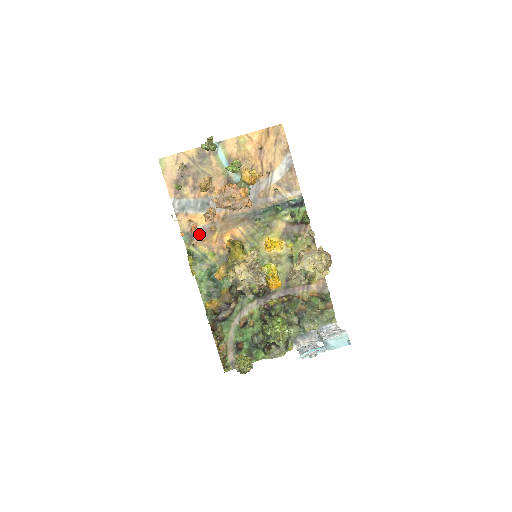
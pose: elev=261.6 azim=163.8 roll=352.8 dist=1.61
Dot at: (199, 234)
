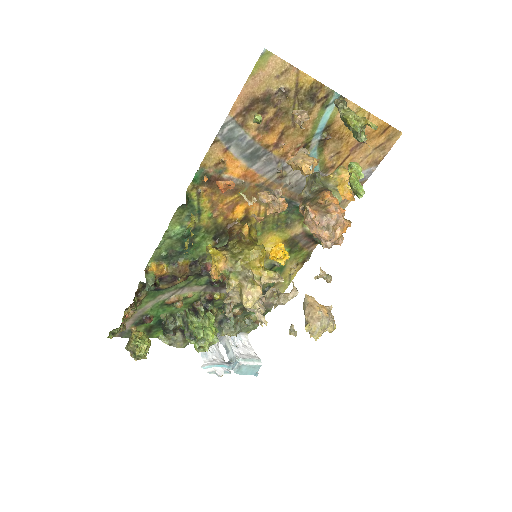
Dot at: occluded
